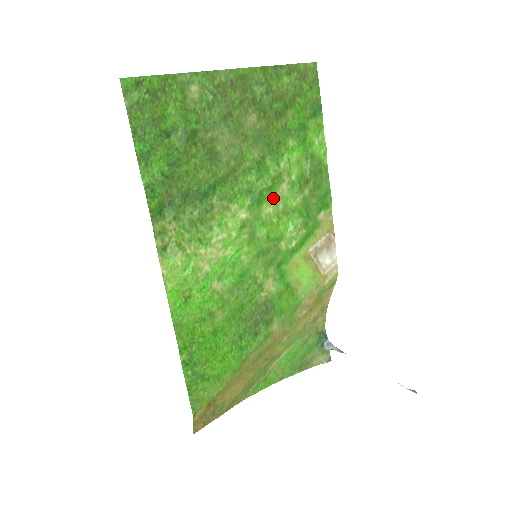
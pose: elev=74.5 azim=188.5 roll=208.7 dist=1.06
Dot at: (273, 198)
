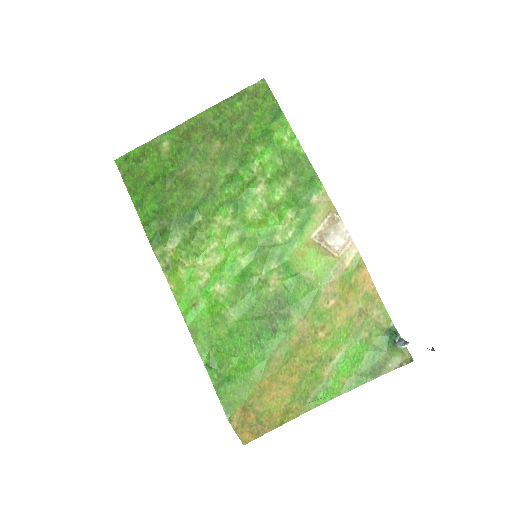
Dot at: (254, 200)
